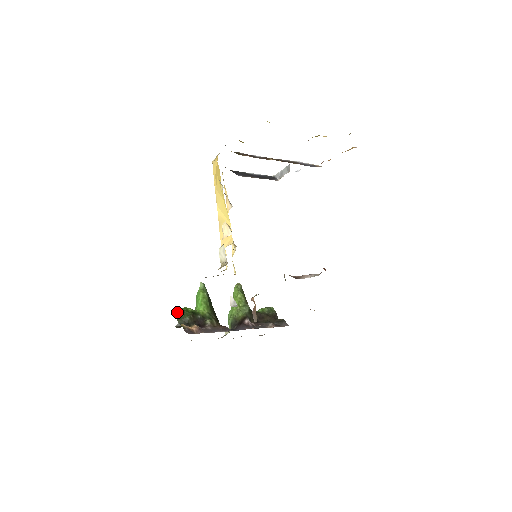
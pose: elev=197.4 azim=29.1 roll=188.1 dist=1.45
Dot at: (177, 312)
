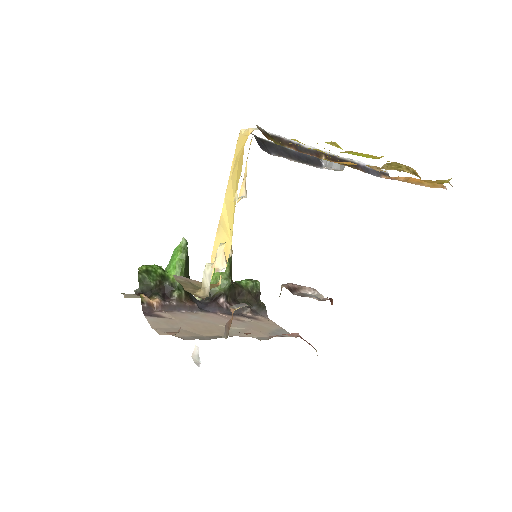
Dot at: (142, 273)
